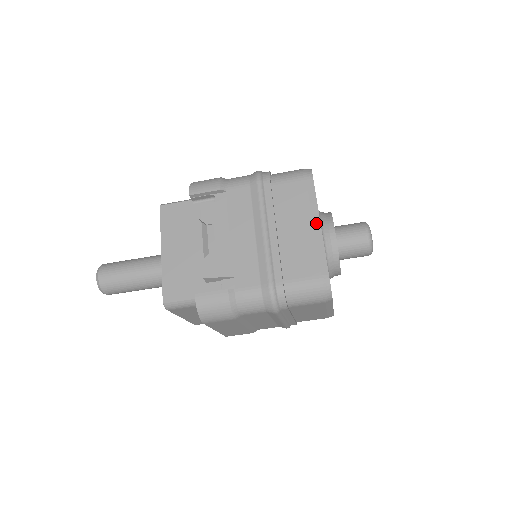
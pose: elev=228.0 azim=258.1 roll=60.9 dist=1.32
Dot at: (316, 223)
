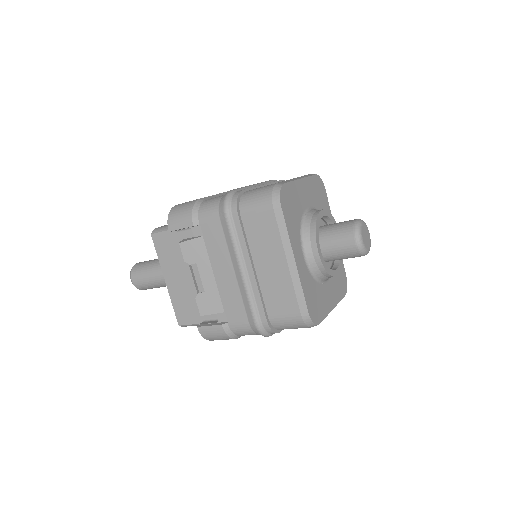
Dot at: (290, 259)
